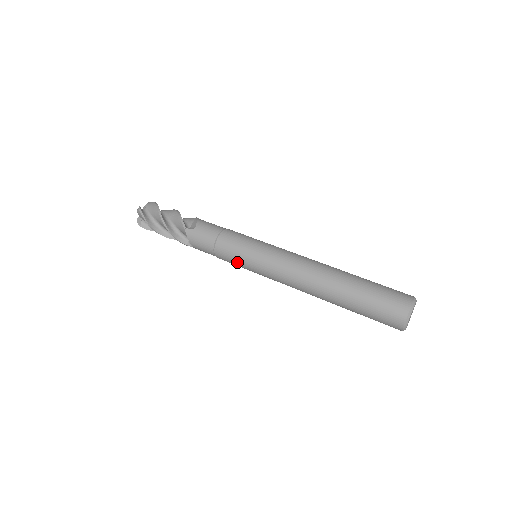
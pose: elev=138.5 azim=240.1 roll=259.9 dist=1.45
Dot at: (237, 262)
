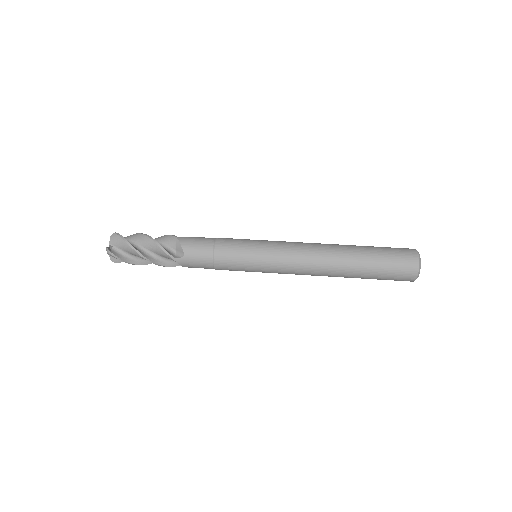
Dot at: occluded
